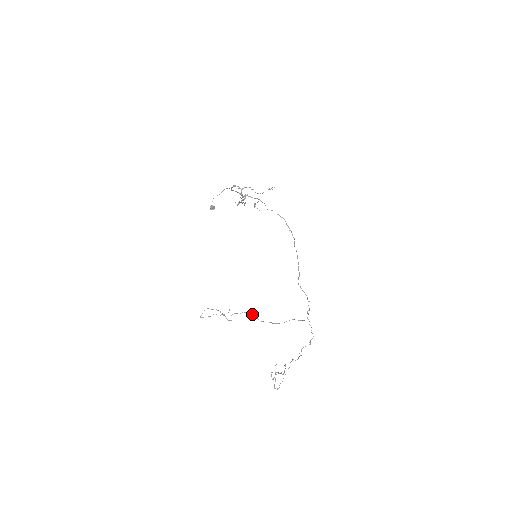
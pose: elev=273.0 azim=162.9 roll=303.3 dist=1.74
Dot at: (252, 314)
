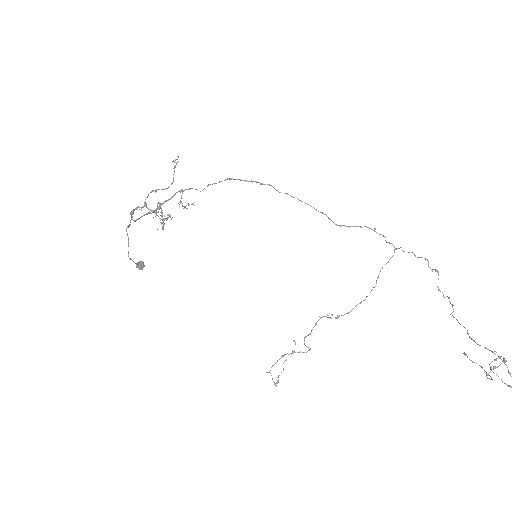
Dot at: occluded
